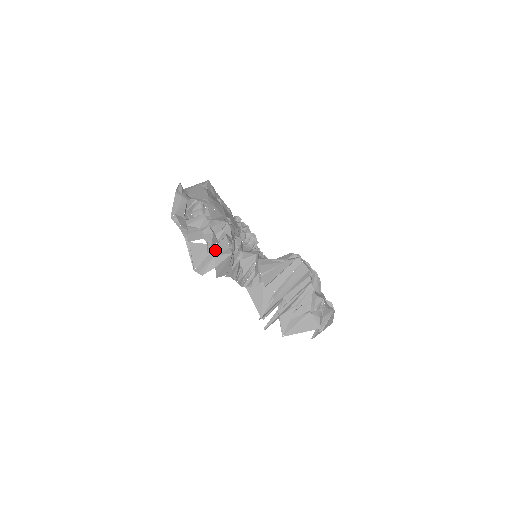
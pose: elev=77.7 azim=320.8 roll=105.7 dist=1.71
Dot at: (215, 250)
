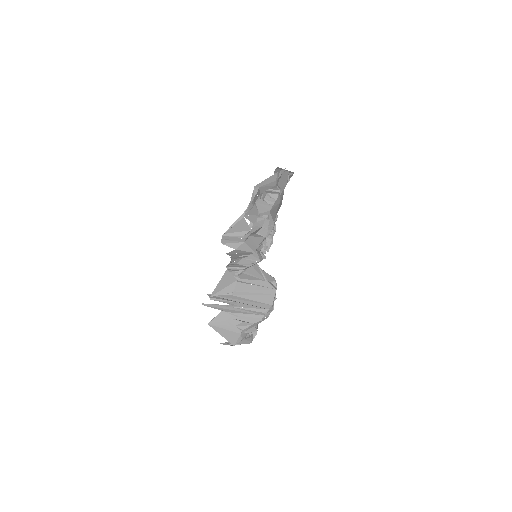
Dot at: (249, 239)
